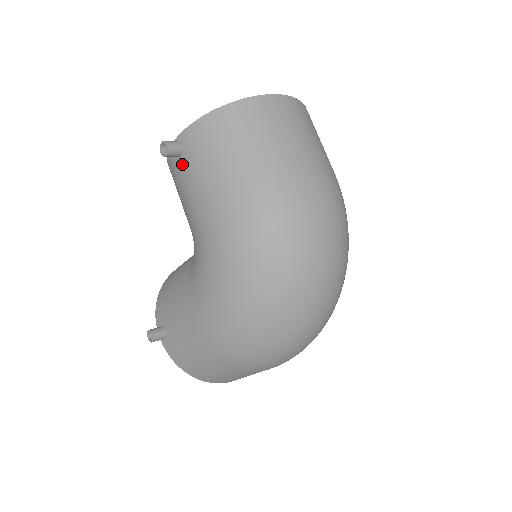
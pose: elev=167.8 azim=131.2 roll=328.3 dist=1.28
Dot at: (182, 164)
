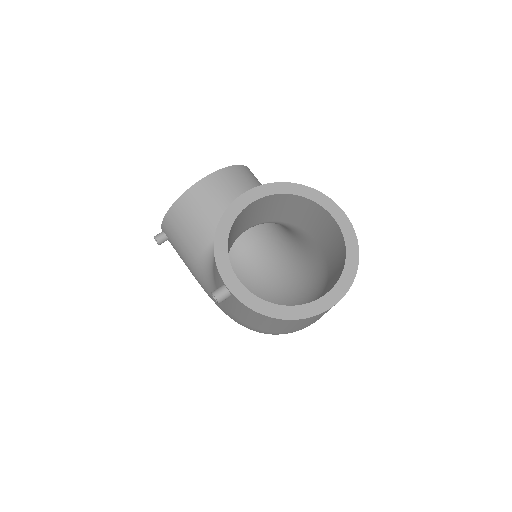
Dot at: occluded
